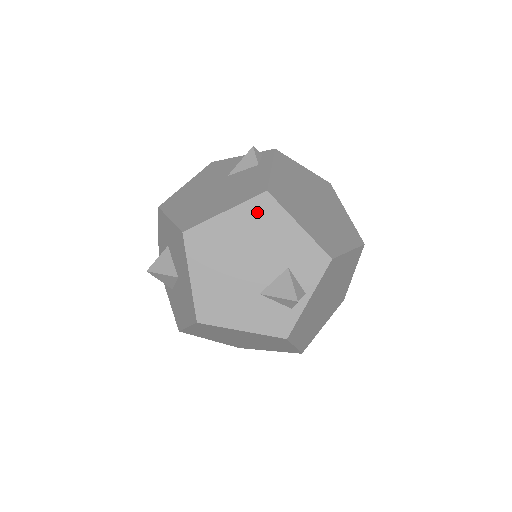
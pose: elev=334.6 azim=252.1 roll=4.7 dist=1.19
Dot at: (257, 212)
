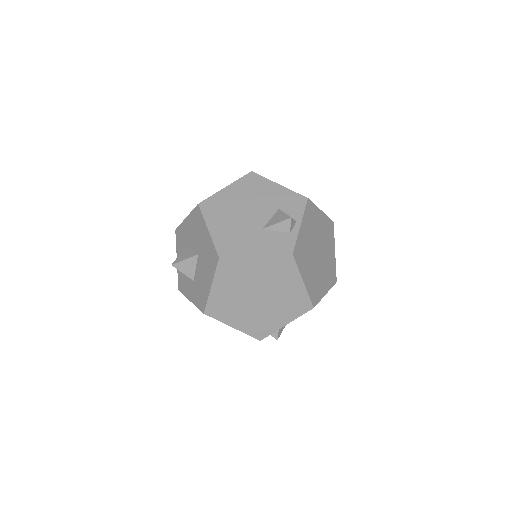
Dot at: (248, 183)
